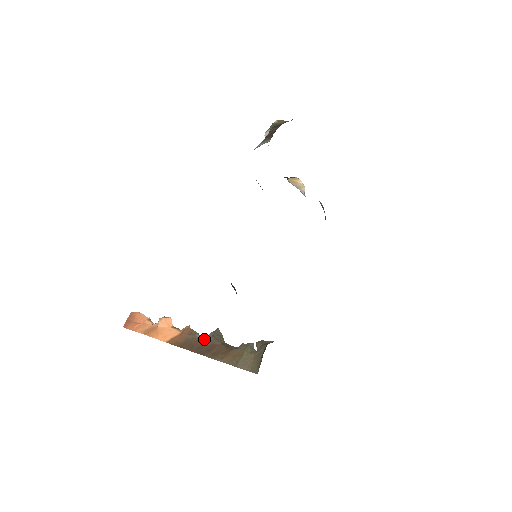
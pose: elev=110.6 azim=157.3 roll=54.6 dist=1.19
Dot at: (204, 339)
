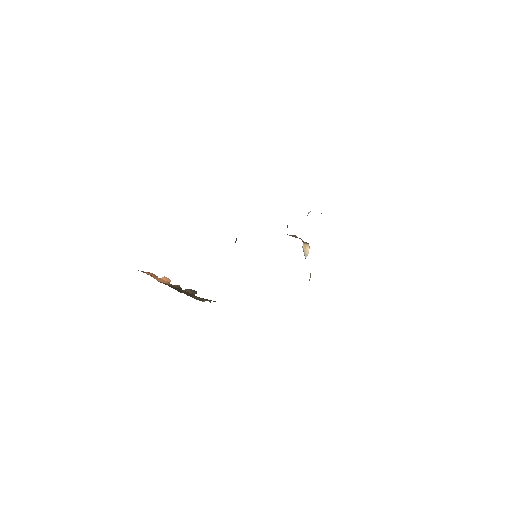
Dot at: occluded
